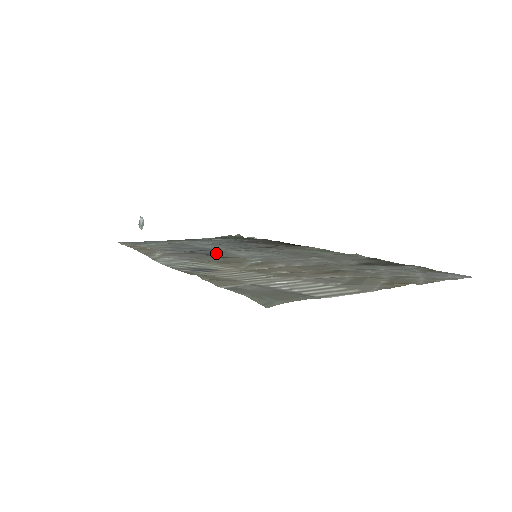
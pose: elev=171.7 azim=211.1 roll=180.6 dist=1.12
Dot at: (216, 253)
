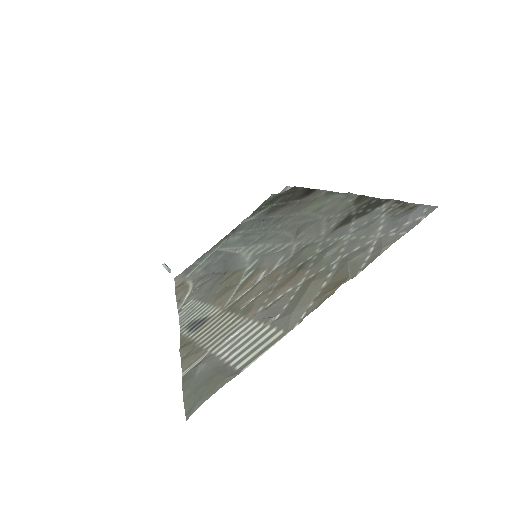
Dot at: (229, 267)
